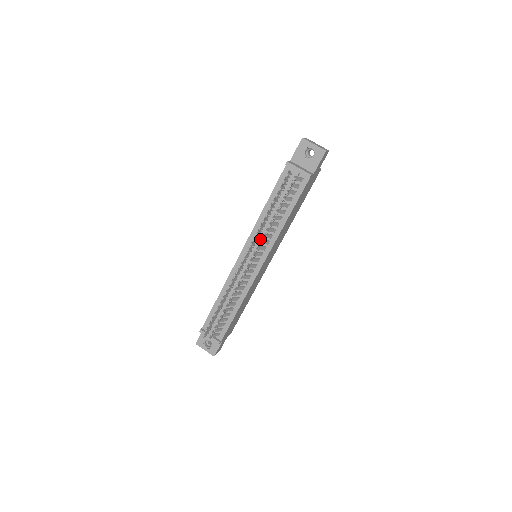
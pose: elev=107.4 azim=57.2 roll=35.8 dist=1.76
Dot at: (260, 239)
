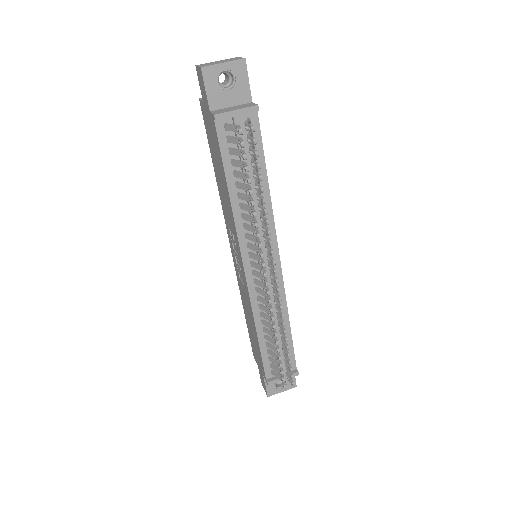
Dot at: occluded
